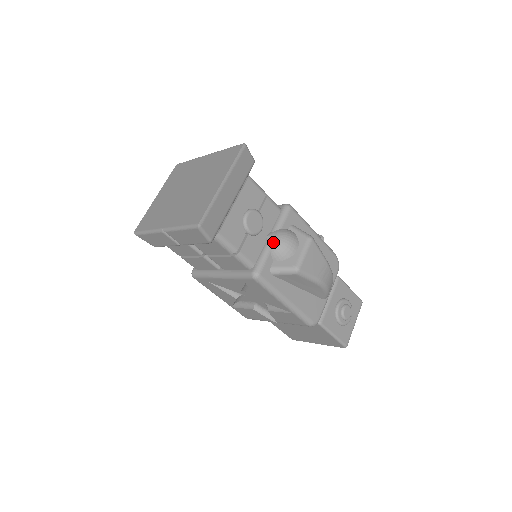
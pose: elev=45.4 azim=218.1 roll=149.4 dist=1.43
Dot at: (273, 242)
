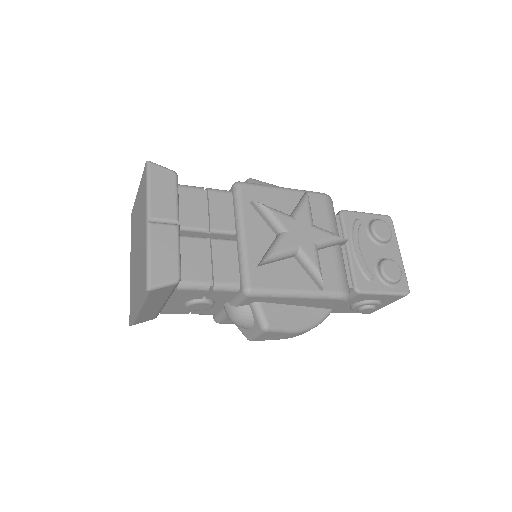
Dot at: (227, 315)
